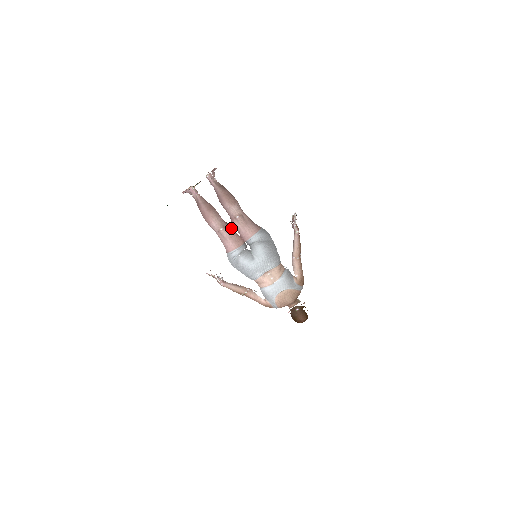
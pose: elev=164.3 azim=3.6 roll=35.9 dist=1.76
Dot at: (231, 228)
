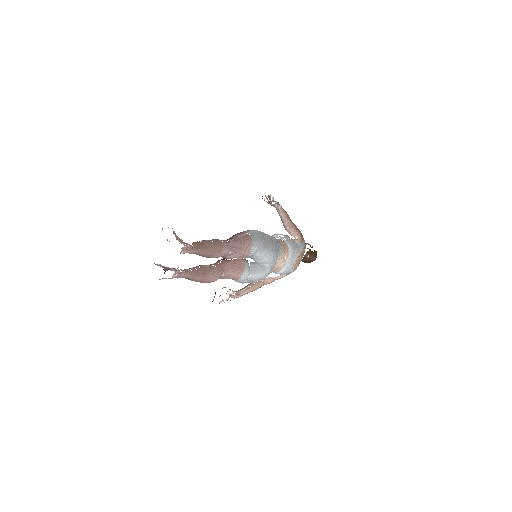
Dot at: (228, 264)
